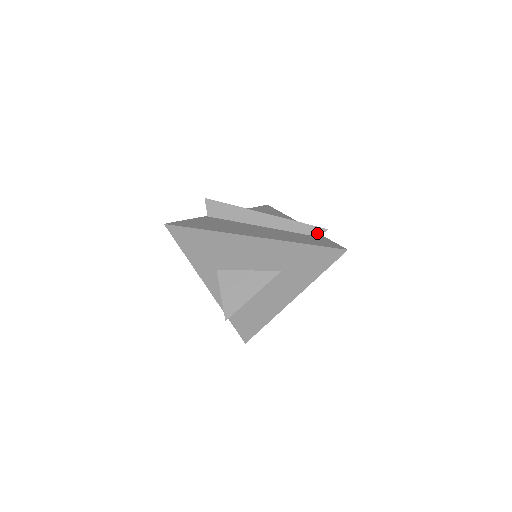
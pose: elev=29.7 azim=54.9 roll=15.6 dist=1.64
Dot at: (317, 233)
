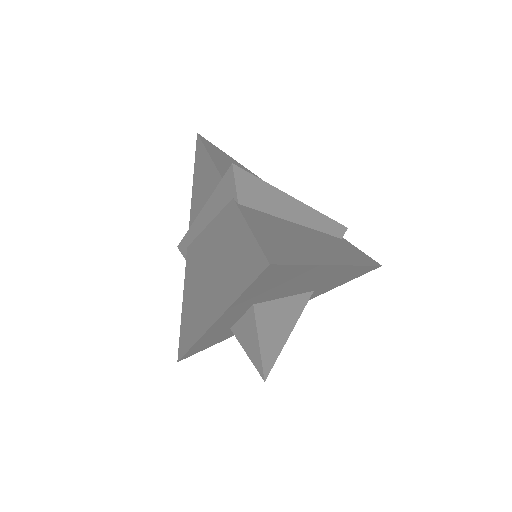
Dot at: (341, 234)
